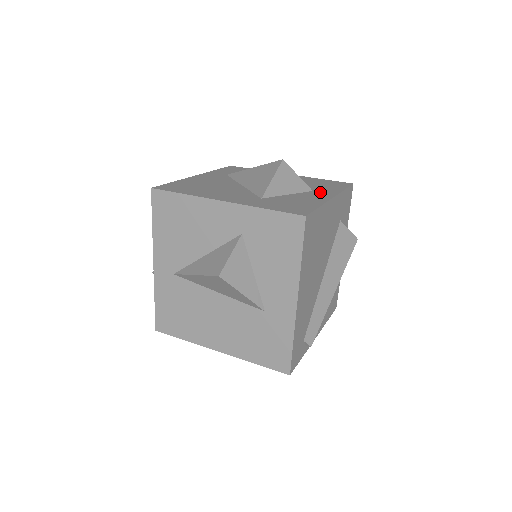
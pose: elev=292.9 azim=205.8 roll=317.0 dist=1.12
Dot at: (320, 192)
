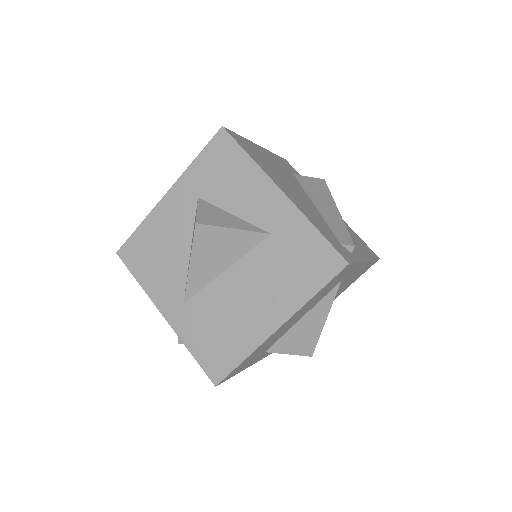
Dot at: occluded
